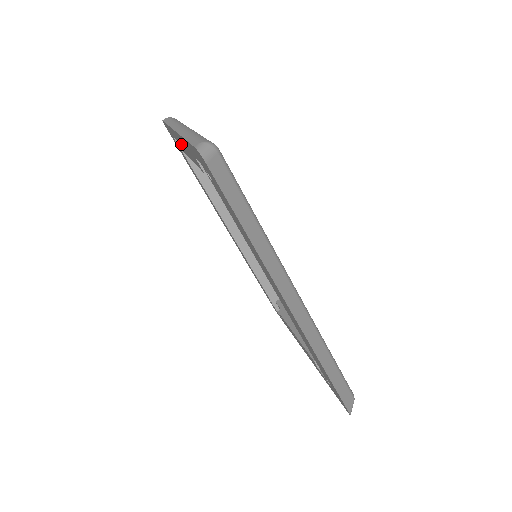
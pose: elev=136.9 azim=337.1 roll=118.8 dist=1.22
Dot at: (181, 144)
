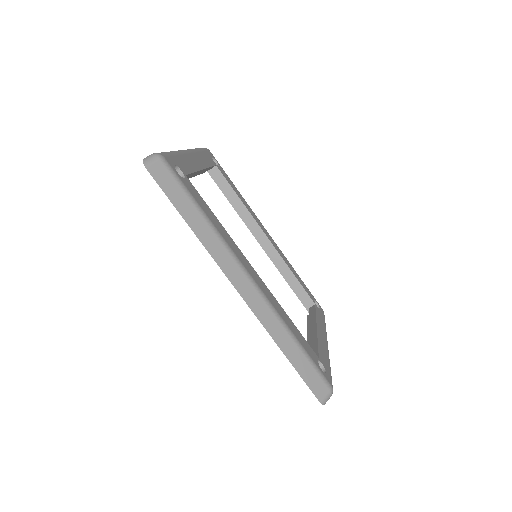
Dot at: occluded
